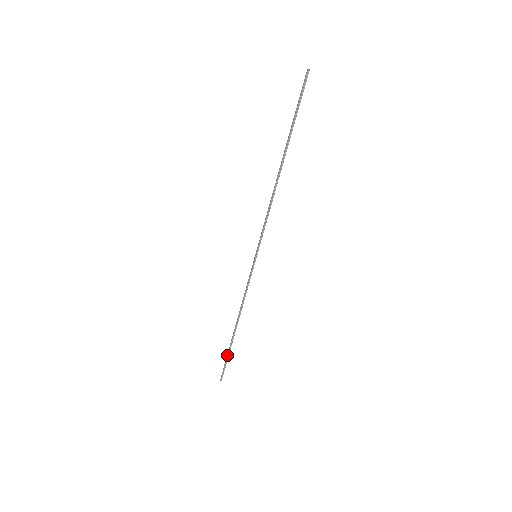
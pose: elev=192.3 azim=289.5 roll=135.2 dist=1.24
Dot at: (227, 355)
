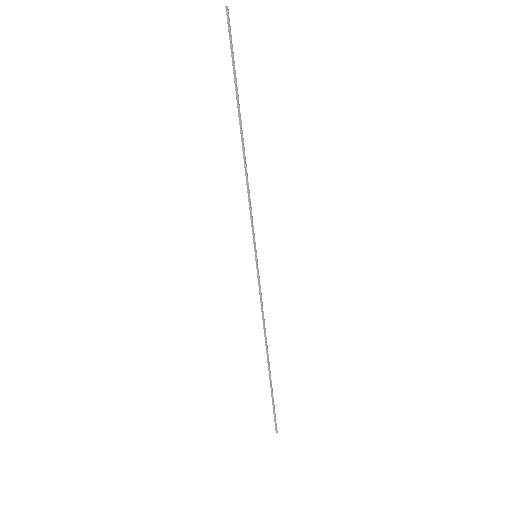
Dot at: (271, 396)
